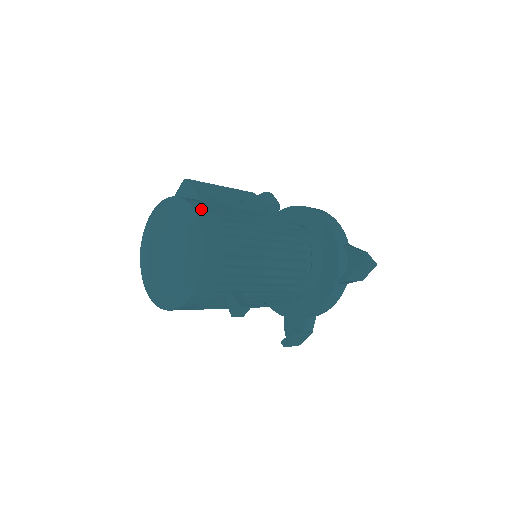
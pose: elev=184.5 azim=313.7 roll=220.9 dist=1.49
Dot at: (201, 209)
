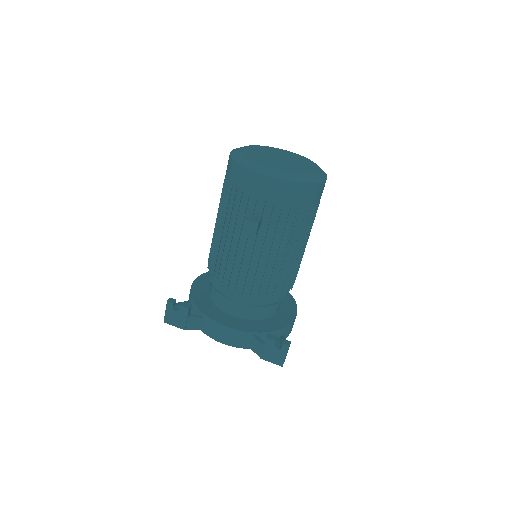
Dot at: occluded
